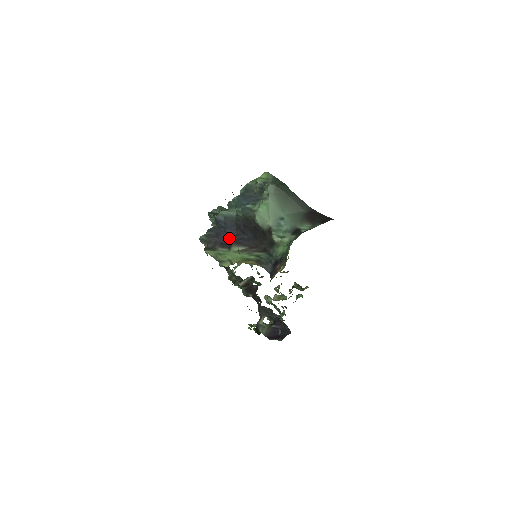
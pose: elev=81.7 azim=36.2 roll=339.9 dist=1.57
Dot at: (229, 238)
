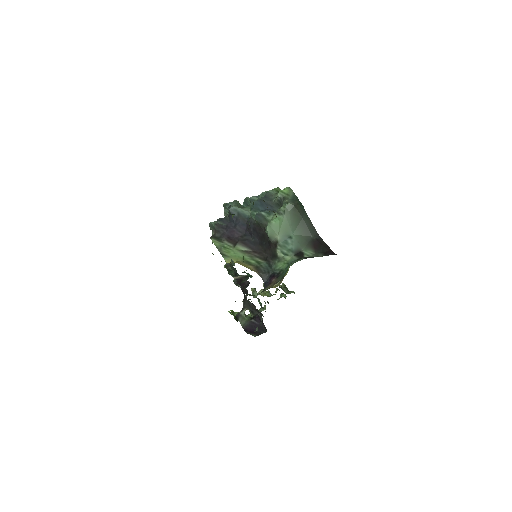
Dot at: (237, 235)
